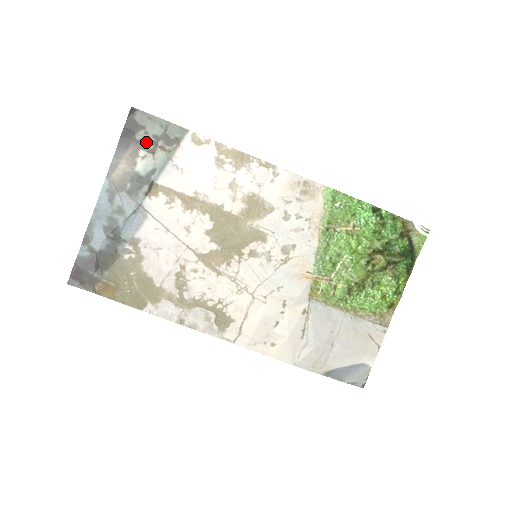
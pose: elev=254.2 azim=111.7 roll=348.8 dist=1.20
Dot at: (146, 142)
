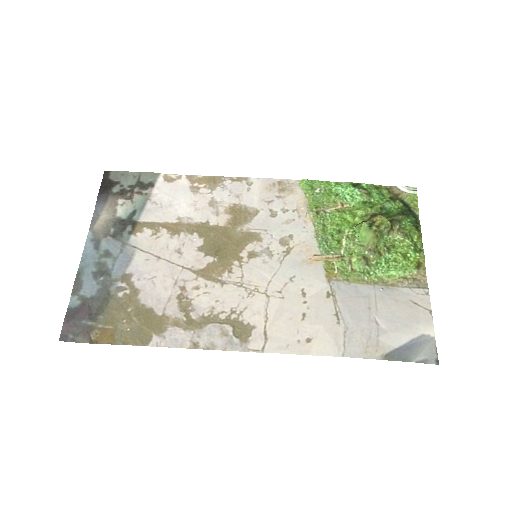
Dot at: (123, 192)
